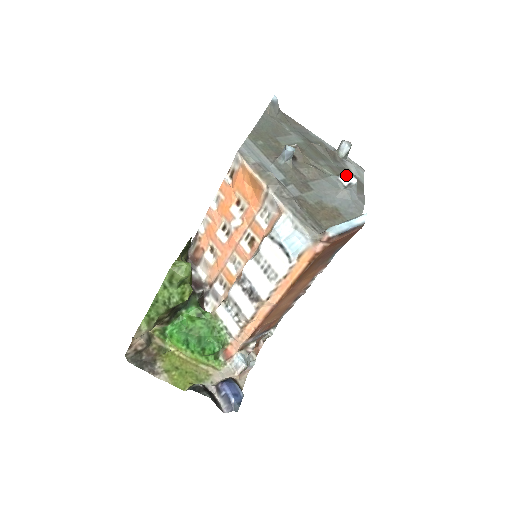
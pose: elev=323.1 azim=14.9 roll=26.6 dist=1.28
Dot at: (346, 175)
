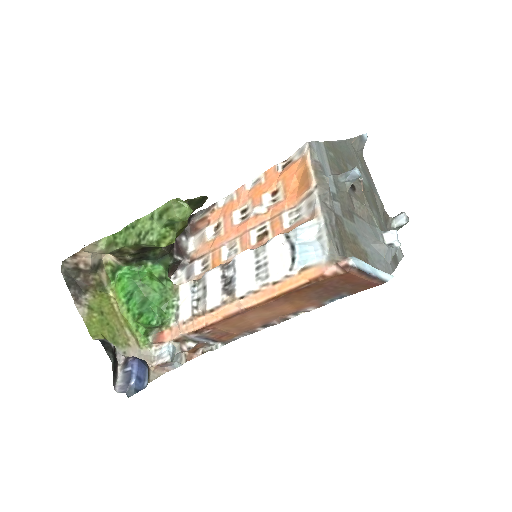
Dot at: (392, 234)
